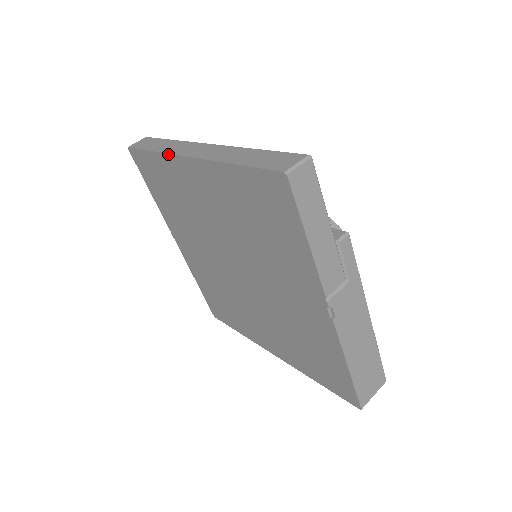
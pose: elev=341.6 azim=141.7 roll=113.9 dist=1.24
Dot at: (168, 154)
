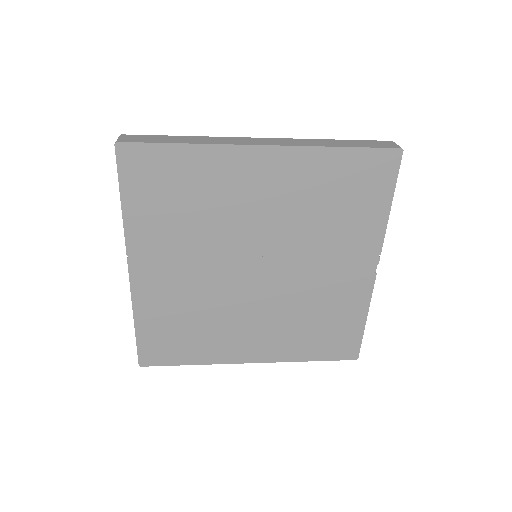
Dot at: (225, 145)
